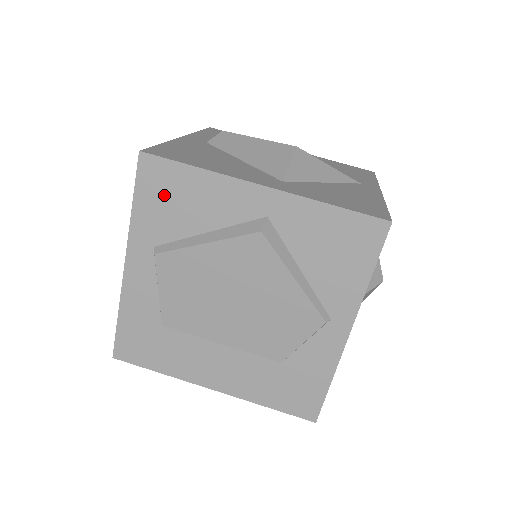
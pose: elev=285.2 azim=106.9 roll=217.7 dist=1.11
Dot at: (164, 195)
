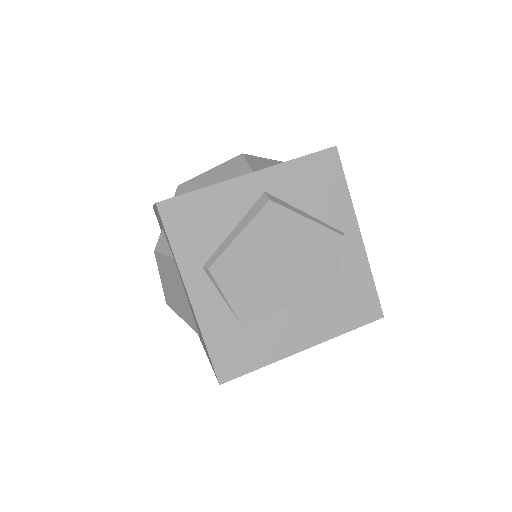
Dot at: (189, 223)
